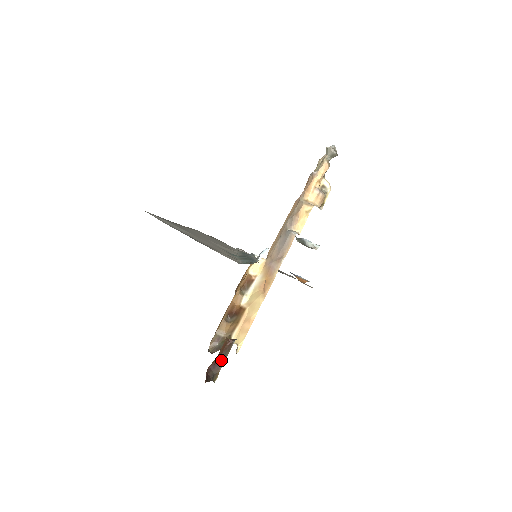
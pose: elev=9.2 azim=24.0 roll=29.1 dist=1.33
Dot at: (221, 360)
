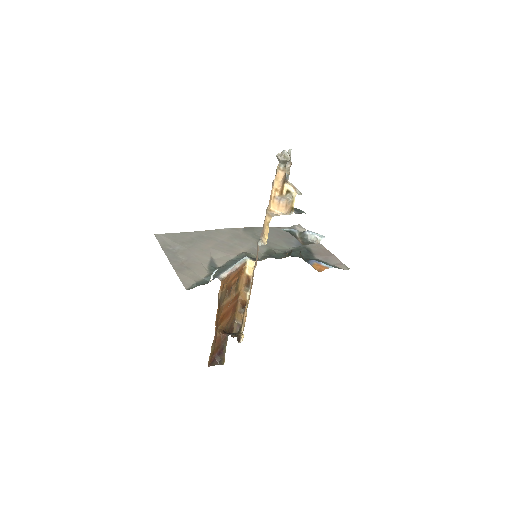
Dot at: (223, 349)
